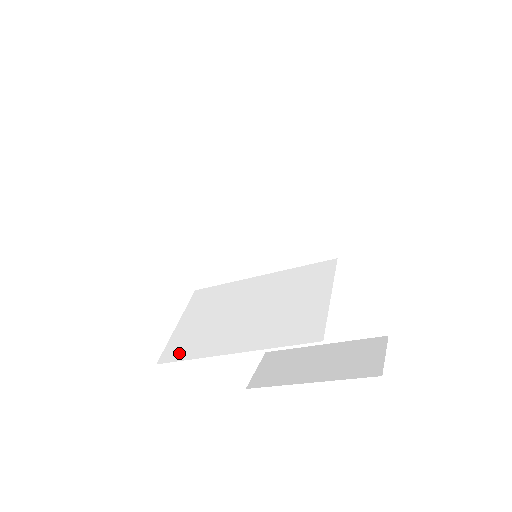
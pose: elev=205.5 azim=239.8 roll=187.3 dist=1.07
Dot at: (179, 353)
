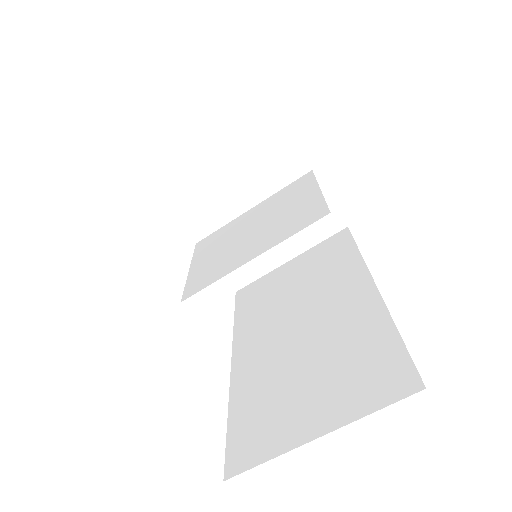
Dot at: occluded
